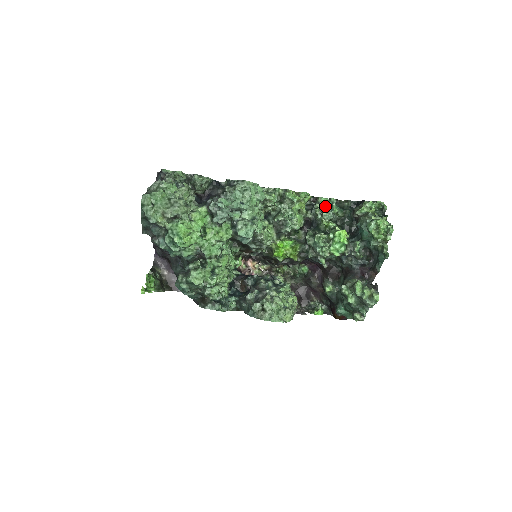
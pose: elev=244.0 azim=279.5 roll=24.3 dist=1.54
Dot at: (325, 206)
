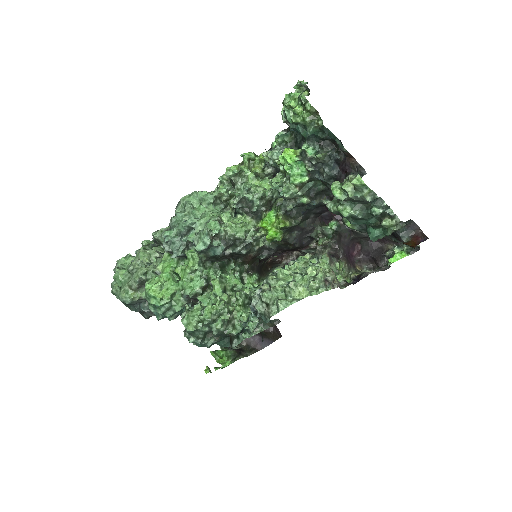
Dot at: occluded
